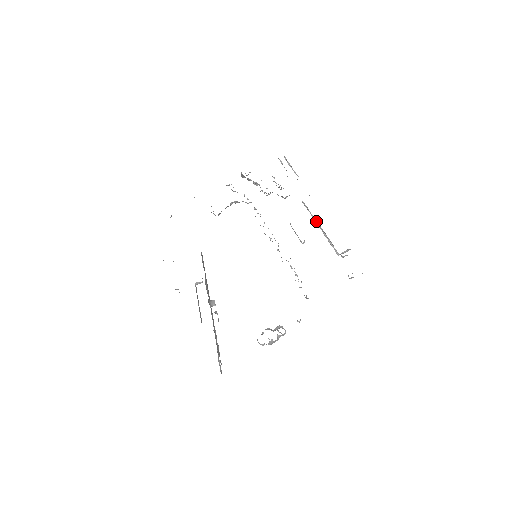
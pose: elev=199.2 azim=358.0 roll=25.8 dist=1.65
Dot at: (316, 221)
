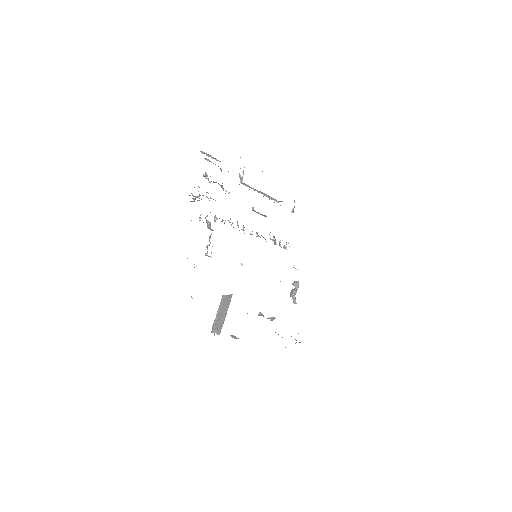
Dot at: (257, 191)
